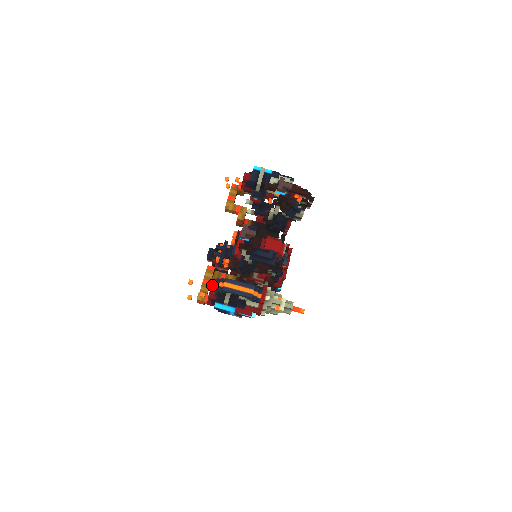
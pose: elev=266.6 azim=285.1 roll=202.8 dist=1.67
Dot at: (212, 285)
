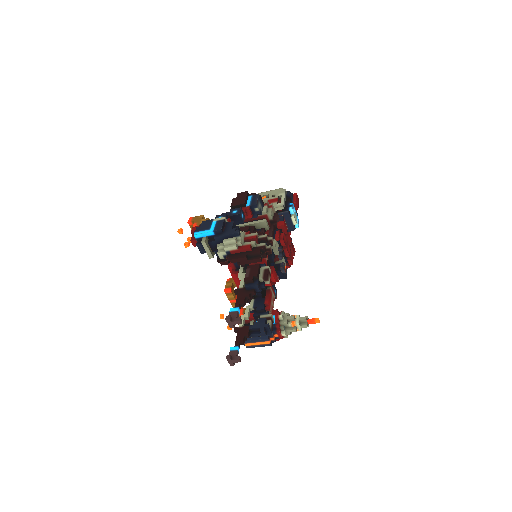
Dot at: (238, 324)
